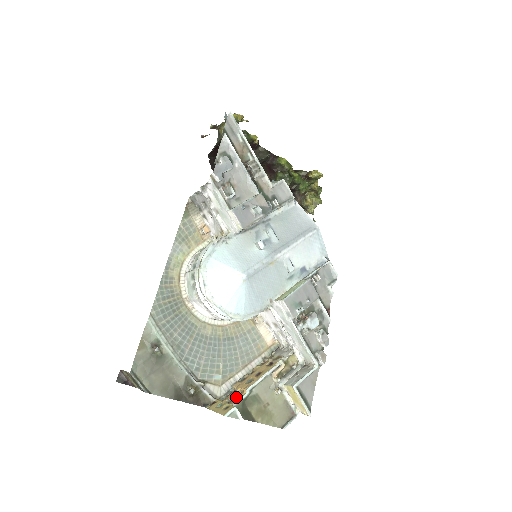
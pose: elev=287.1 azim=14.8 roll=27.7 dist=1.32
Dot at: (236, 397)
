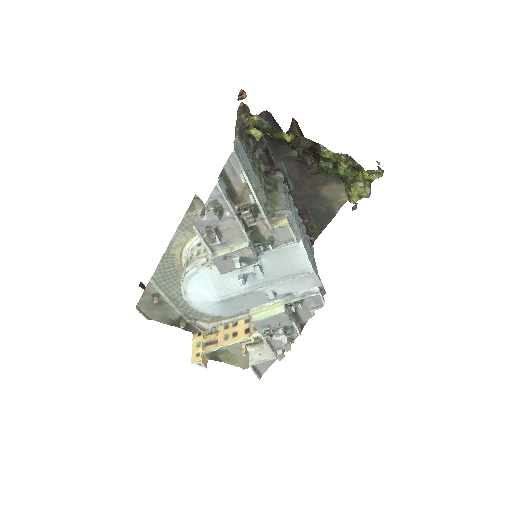
Dot at: (211, 345)
